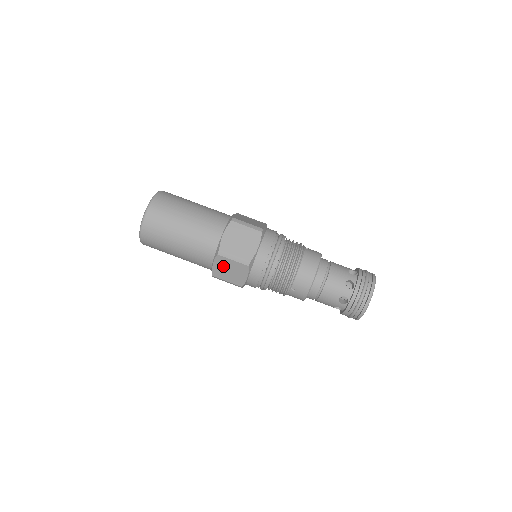
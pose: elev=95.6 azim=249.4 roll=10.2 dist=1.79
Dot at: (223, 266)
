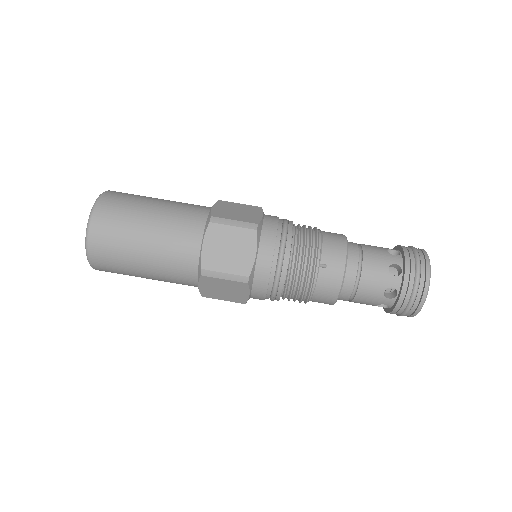
Dot at: (218, 243)
